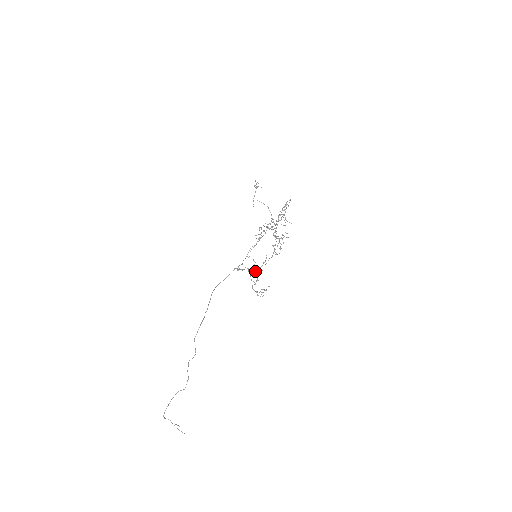
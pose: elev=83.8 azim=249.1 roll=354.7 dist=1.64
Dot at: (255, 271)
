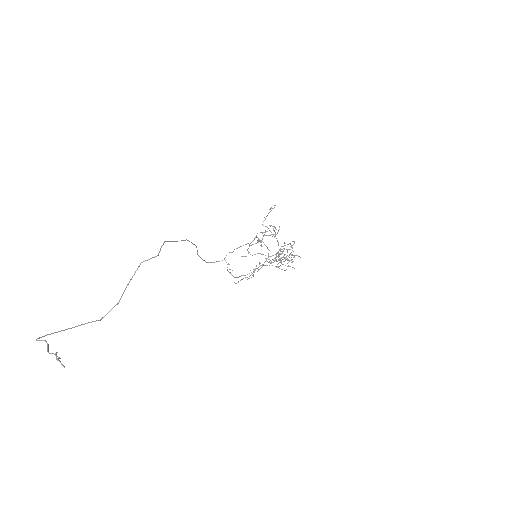
Dot at: occluded
